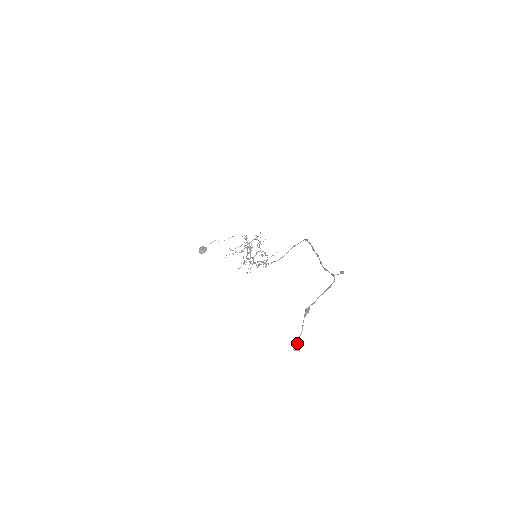
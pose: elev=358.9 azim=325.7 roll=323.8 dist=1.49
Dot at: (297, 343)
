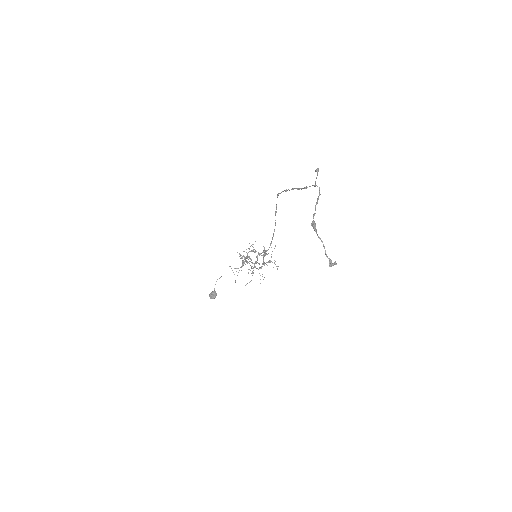
Dot at: occluded
